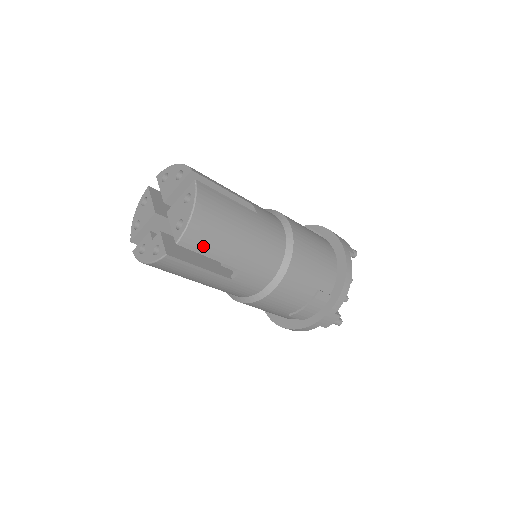
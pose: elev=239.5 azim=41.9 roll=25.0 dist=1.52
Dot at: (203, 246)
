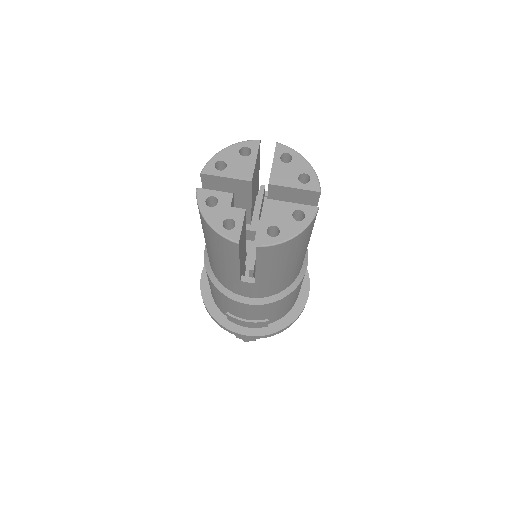
Dot at: (266, 259)
